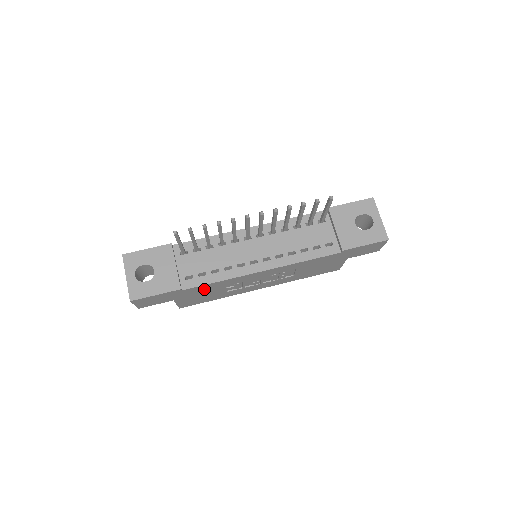
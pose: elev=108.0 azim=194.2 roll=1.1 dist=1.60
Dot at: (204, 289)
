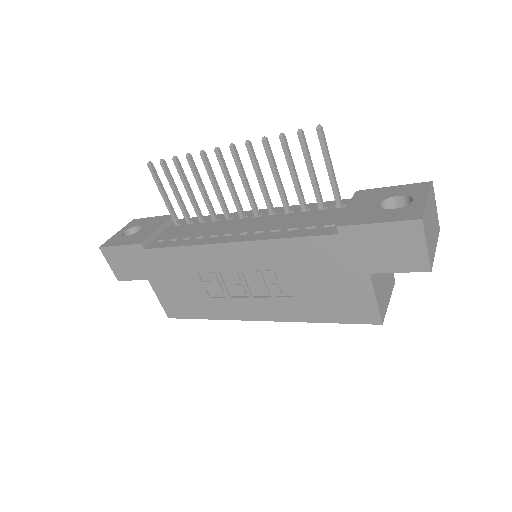
Dot at: (172, 265)
